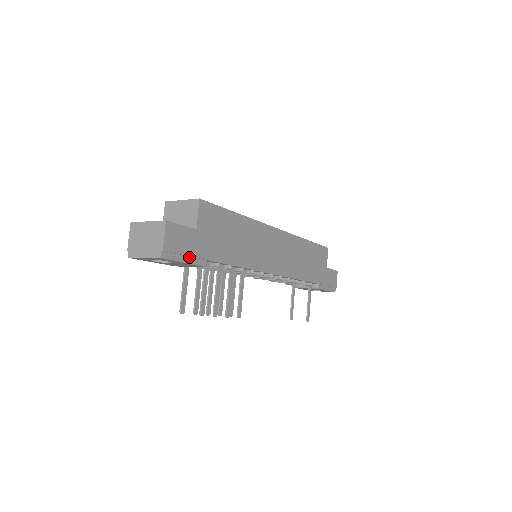
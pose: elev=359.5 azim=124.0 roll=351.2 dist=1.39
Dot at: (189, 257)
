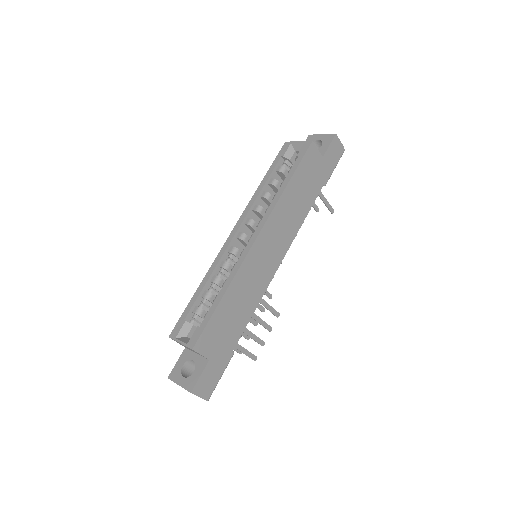
Dot at: (221, 372)
